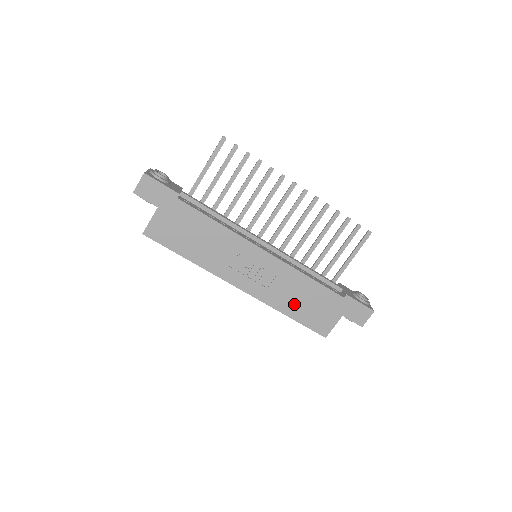
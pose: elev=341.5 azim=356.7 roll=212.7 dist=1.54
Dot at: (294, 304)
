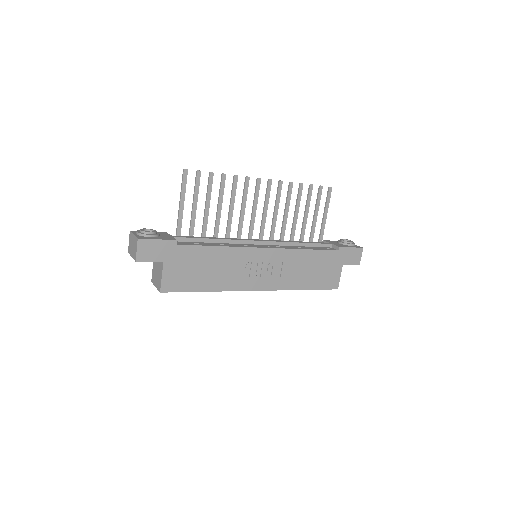
Dot at: (305, 277)
